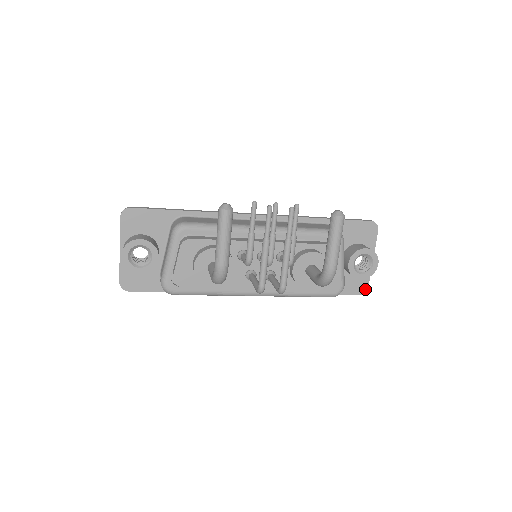
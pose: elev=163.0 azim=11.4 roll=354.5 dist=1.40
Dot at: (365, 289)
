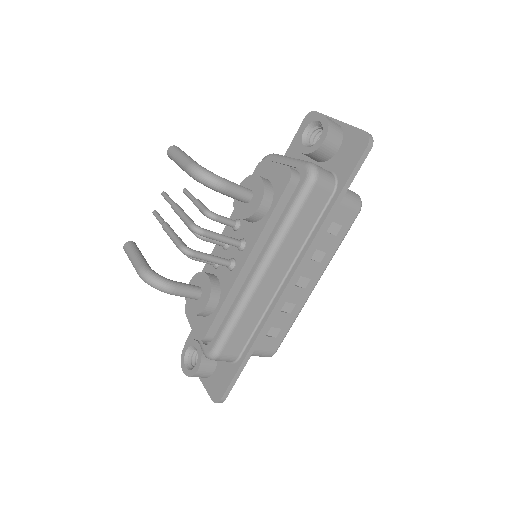
Dot at: (365, 136)
